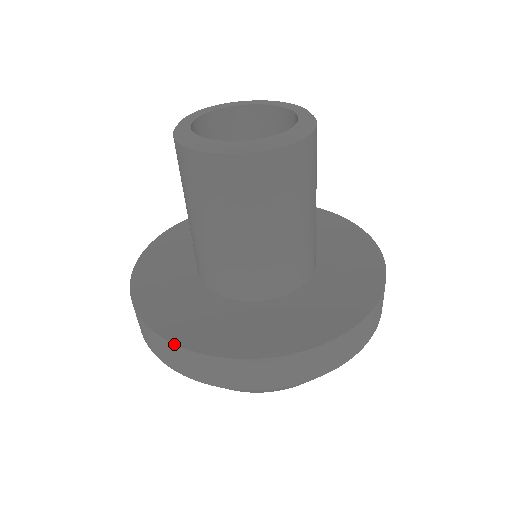
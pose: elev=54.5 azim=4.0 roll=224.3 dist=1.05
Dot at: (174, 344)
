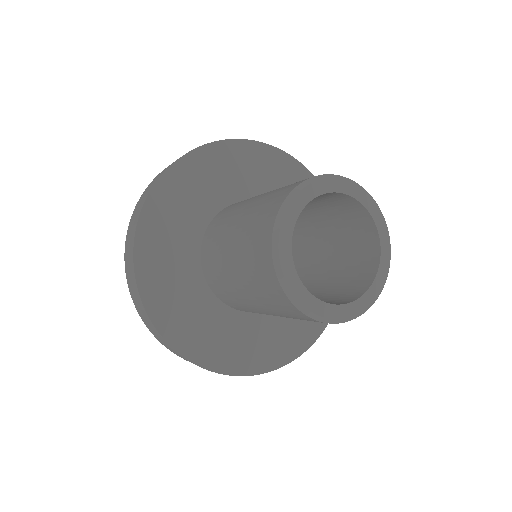
Dot at: (134, 270)
